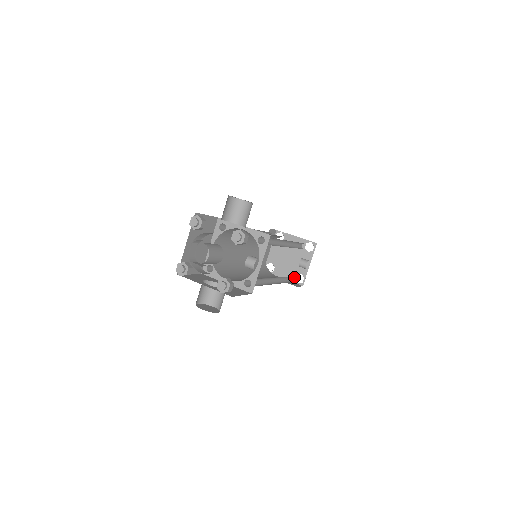
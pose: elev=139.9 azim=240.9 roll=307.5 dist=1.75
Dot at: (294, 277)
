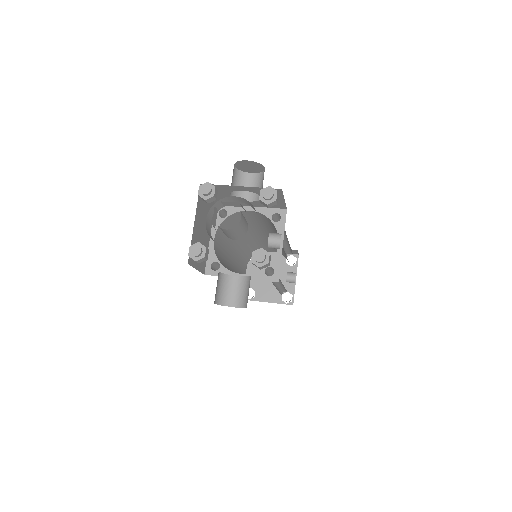
Dot at: (281, 297)
